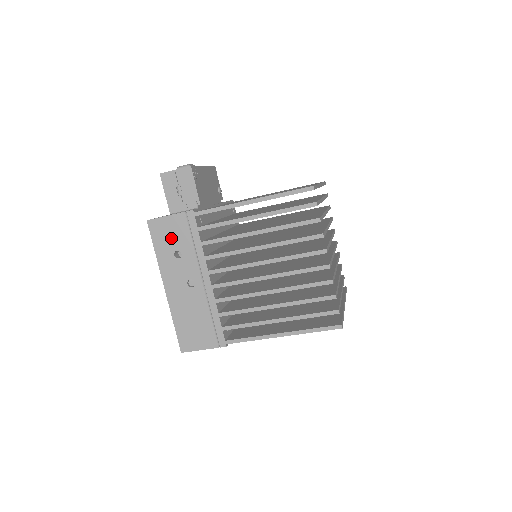
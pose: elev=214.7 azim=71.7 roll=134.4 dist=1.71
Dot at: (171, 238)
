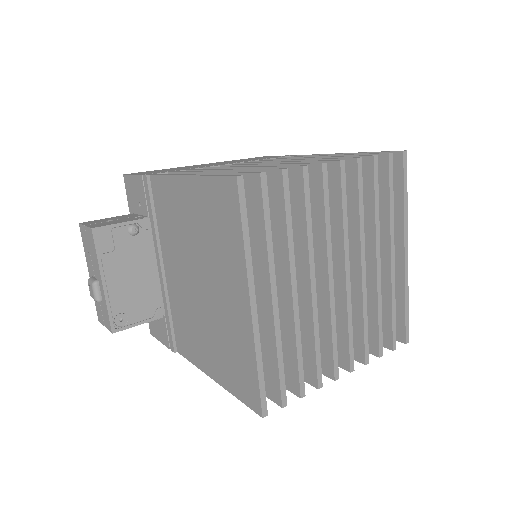
Dot at: occluded
